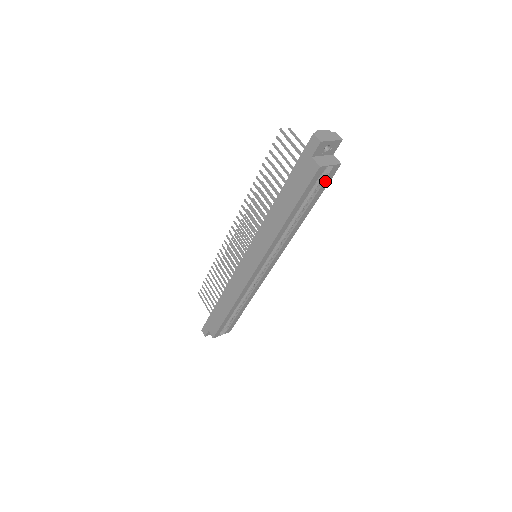
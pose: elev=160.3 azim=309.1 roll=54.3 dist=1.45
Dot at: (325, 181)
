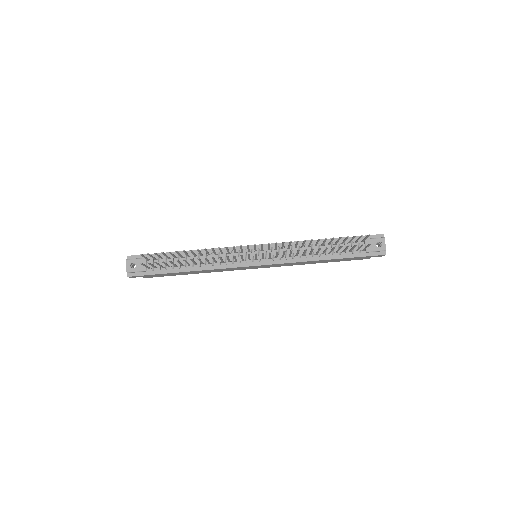
Dot at: occluded
